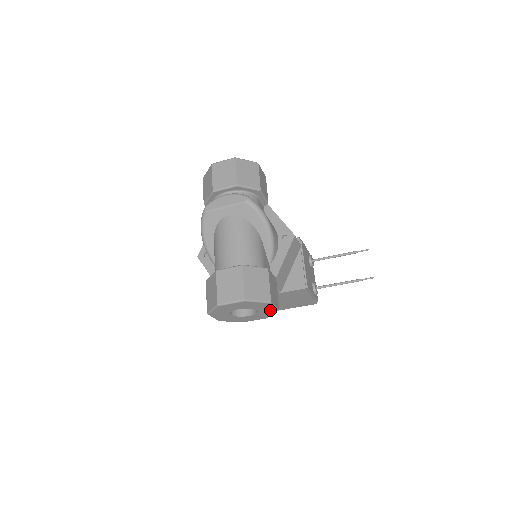
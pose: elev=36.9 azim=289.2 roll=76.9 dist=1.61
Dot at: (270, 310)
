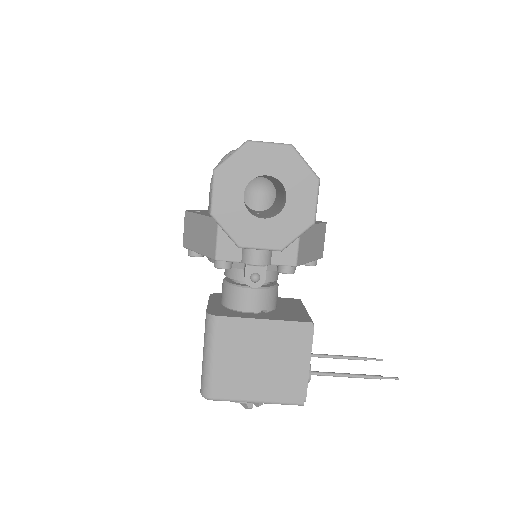
Dot at: (304, 213)
